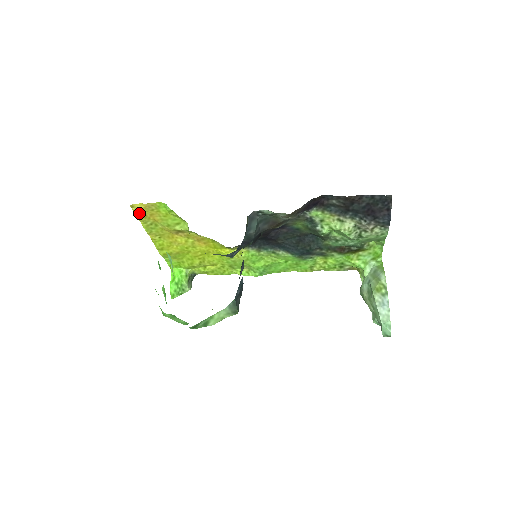
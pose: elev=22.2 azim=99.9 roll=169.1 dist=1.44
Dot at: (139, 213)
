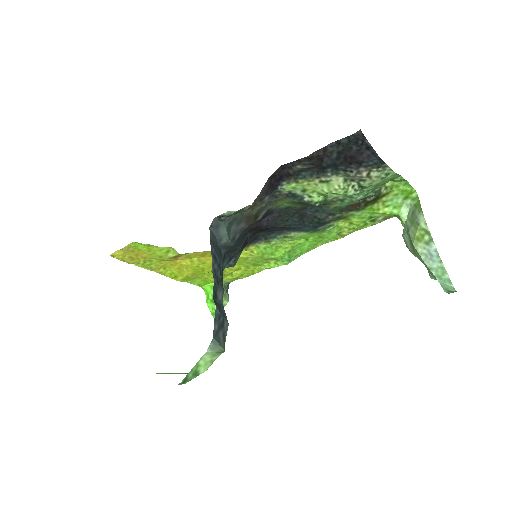
Dot at: (124, 258)
